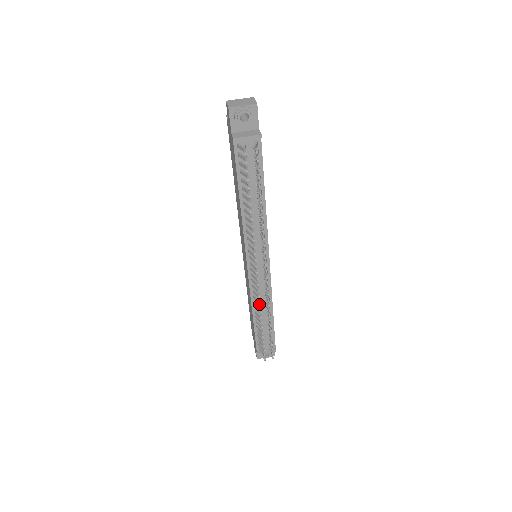
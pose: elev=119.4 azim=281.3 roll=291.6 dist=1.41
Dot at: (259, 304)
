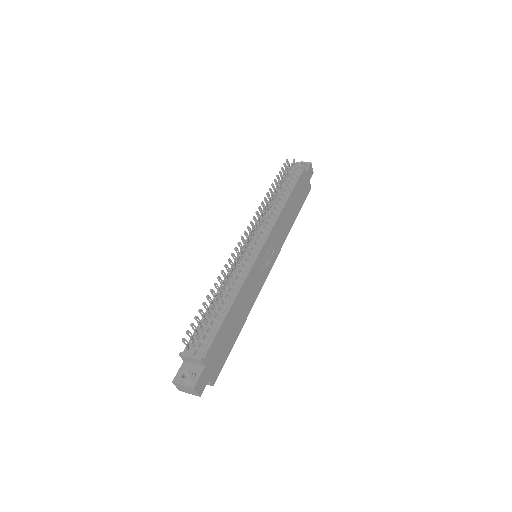
Dot at: (227, 266)
